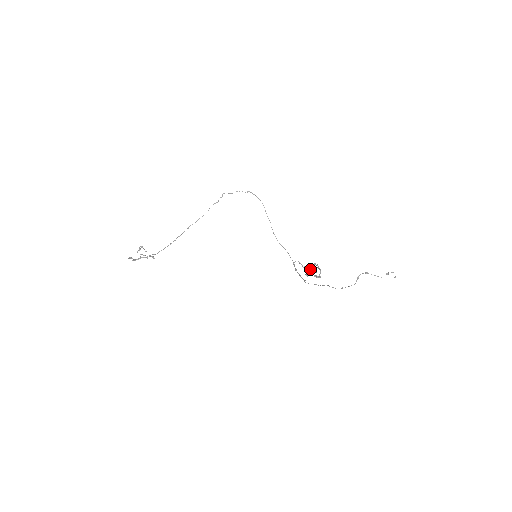
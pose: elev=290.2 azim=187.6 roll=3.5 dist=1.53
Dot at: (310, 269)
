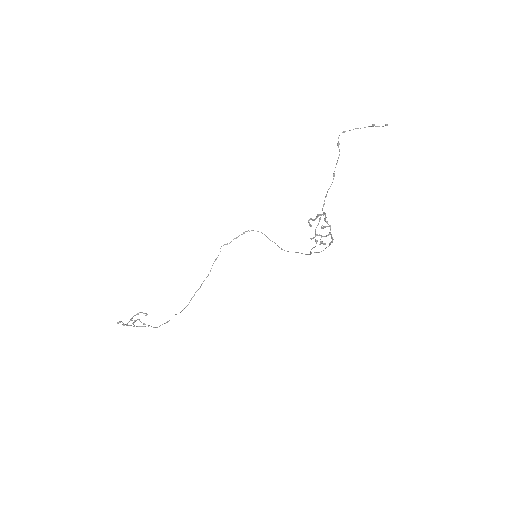
Dot at: occluded
